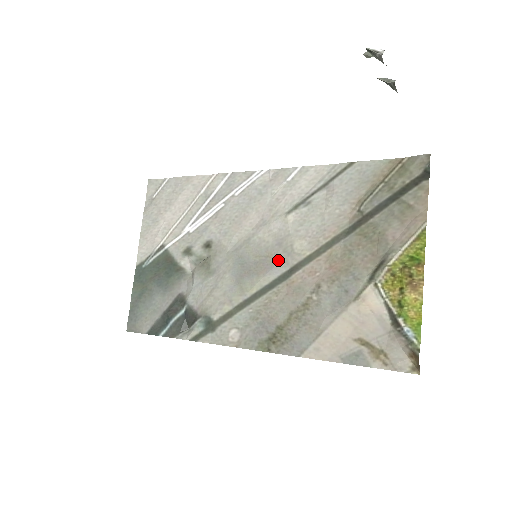
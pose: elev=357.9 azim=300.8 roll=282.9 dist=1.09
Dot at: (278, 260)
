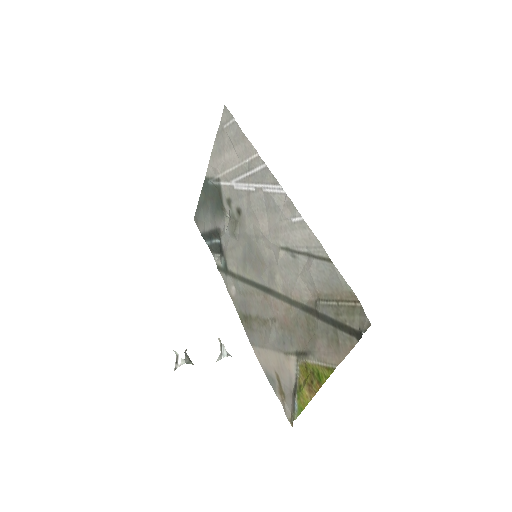
Dot at: (265, 274)
